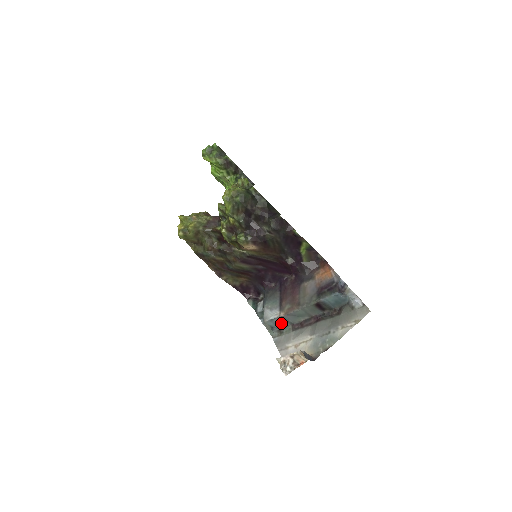
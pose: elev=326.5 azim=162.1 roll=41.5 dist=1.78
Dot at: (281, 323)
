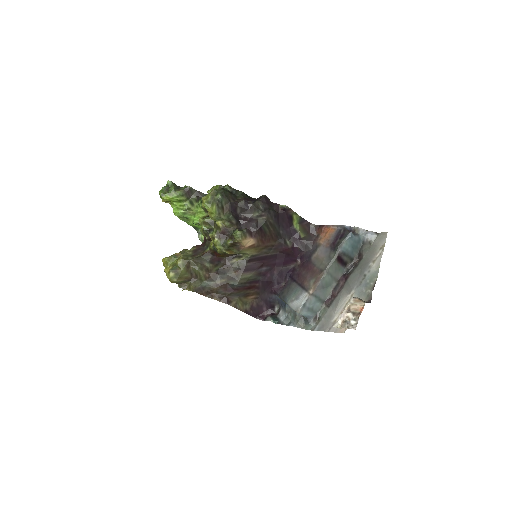
Dot at: (314, 306)
